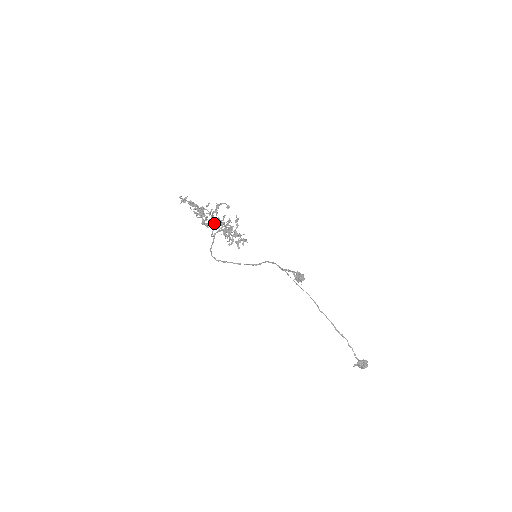
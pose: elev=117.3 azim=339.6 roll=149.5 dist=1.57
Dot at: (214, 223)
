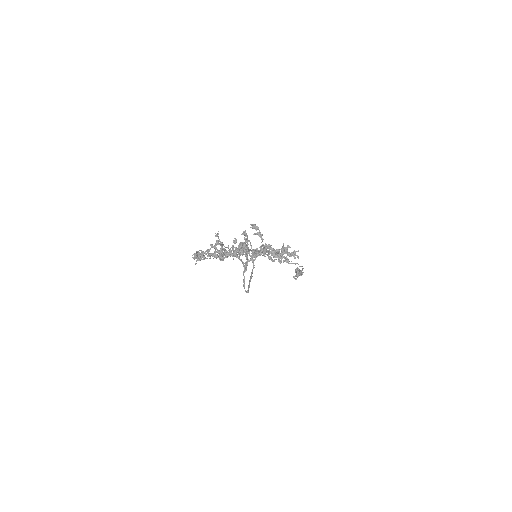
Dot at: (287, 252)
